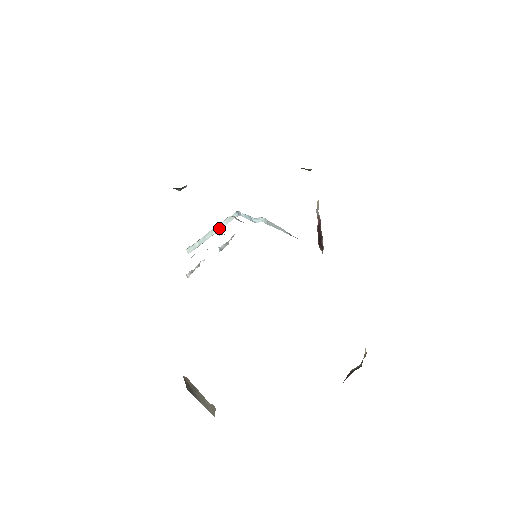
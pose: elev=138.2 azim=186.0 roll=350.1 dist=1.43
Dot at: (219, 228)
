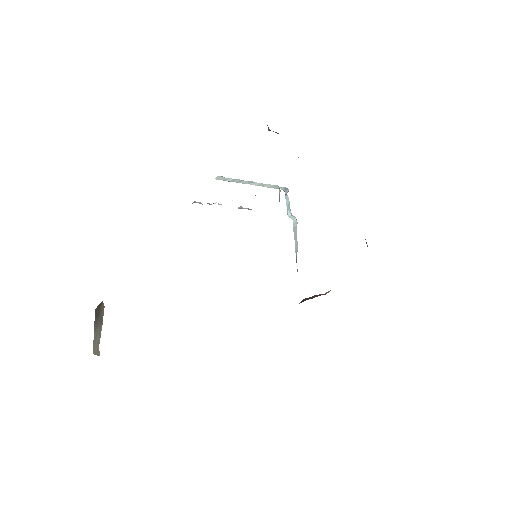
Dot at: (260, 184)
